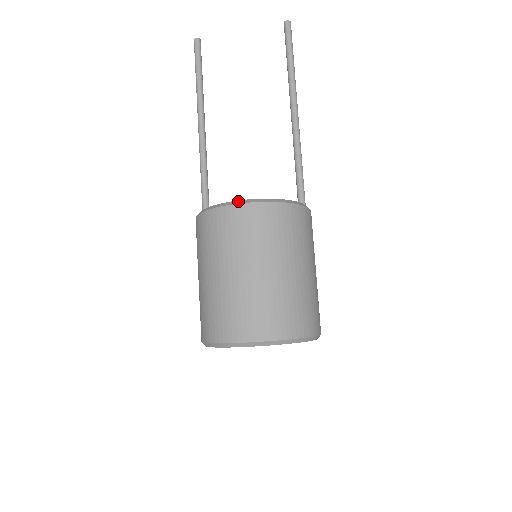
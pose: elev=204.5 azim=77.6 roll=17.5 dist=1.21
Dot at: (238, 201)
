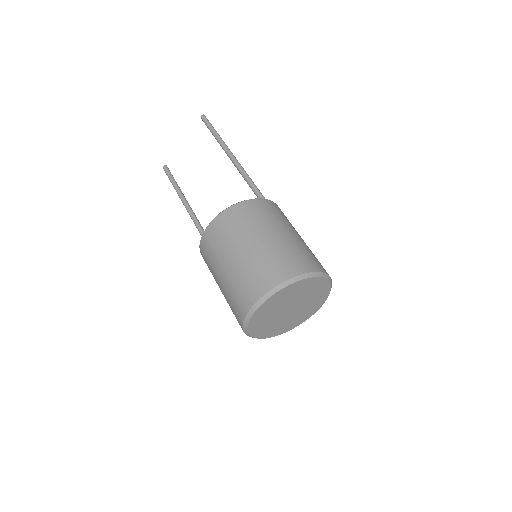
Dot at: (209, 223)
